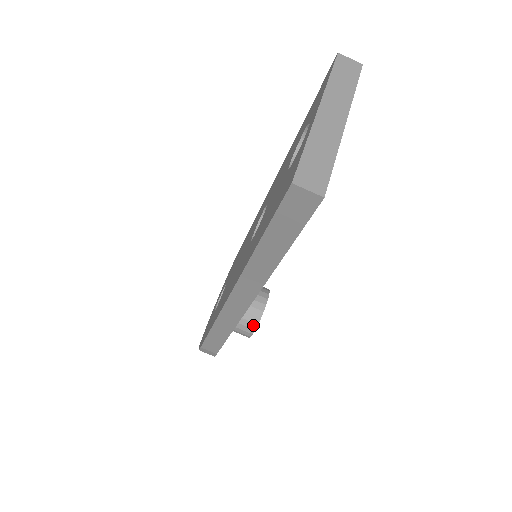
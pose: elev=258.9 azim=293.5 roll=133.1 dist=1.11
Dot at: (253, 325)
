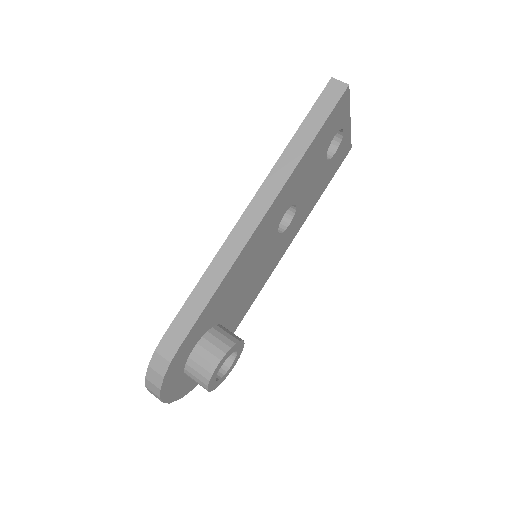
Dot at: (225, 347)
